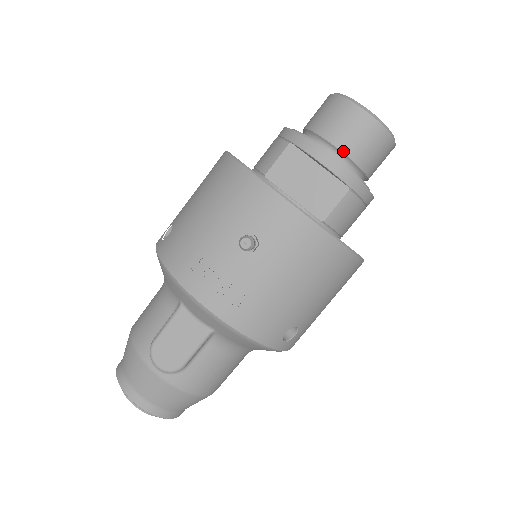
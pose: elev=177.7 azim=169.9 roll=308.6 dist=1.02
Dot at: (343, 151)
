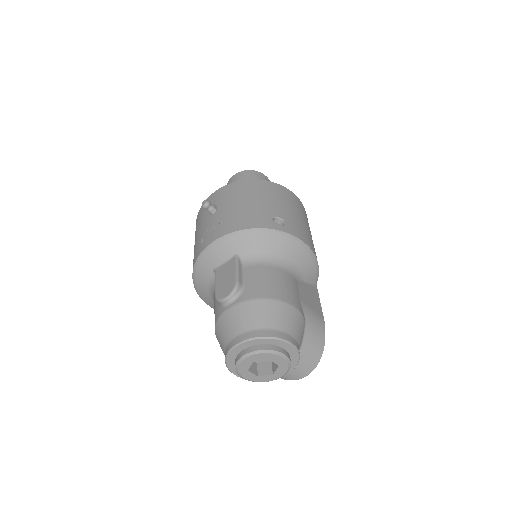
Dot at: occluded
